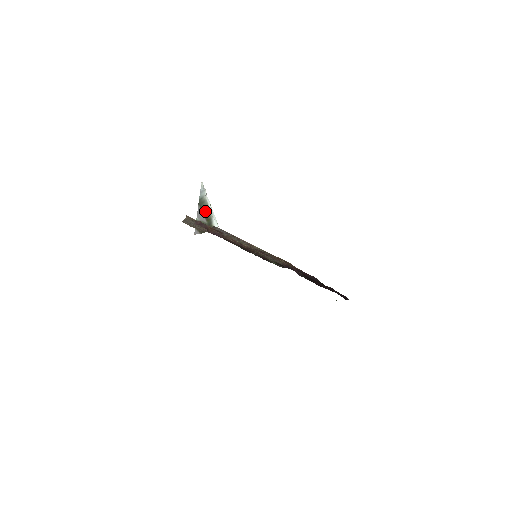
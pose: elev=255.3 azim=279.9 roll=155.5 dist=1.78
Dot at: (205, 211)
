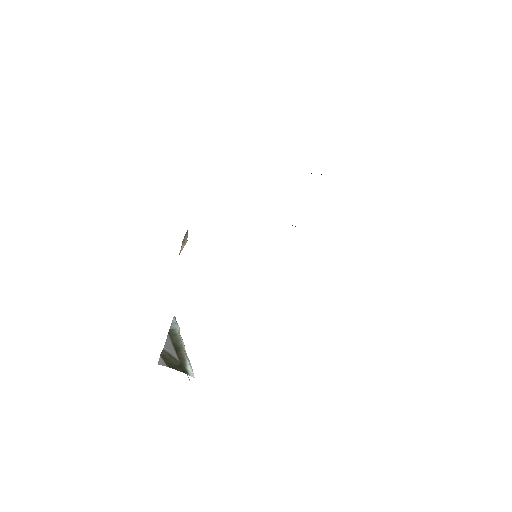
Dot at: (177, 346)
